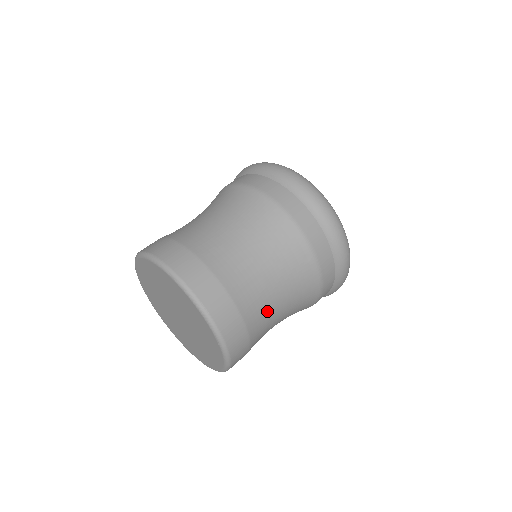
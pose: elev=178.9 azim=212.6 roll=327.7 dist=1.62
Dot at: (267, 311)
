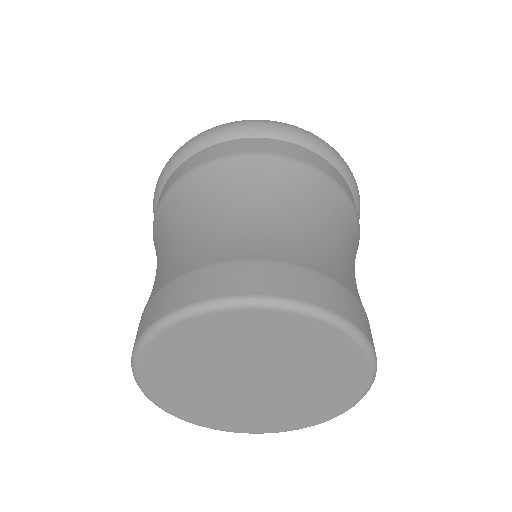
Dot at: occluded
